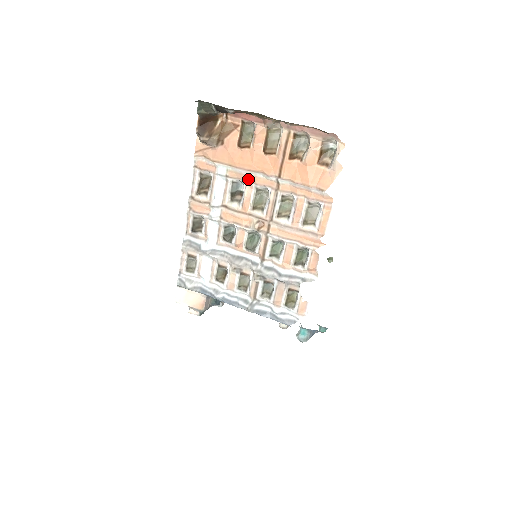
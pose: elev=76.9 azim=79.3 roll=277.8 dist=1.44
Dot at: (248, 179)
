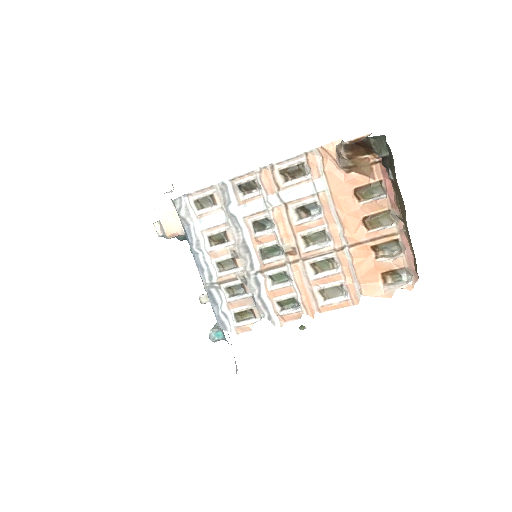
Dot at: (328, 217)
